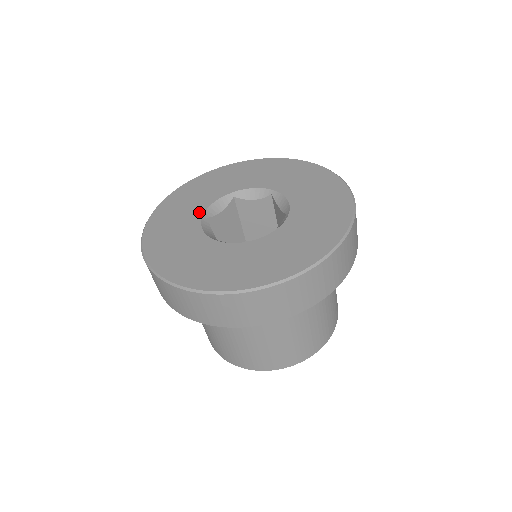
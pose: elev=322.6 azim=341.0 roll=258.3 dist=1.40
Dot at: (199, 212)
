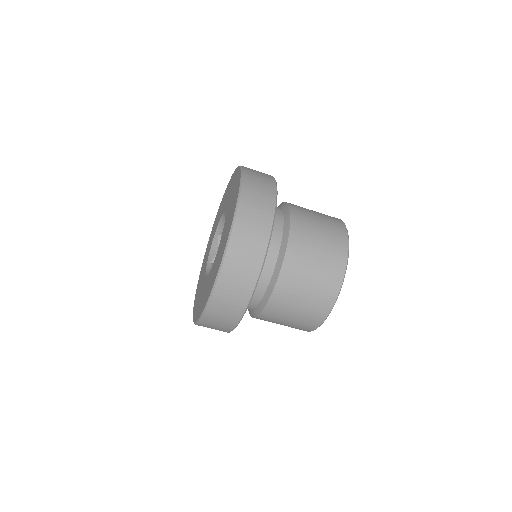
Dot at: (206, 262)
